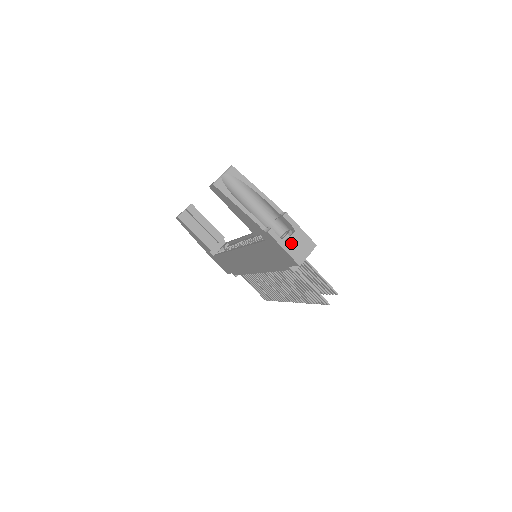
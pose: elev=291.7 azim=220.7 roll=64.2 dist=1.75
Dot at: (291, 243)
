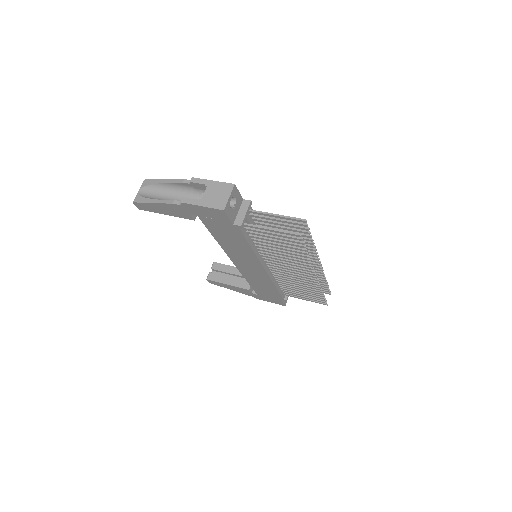
Dot at: (207, 197)
